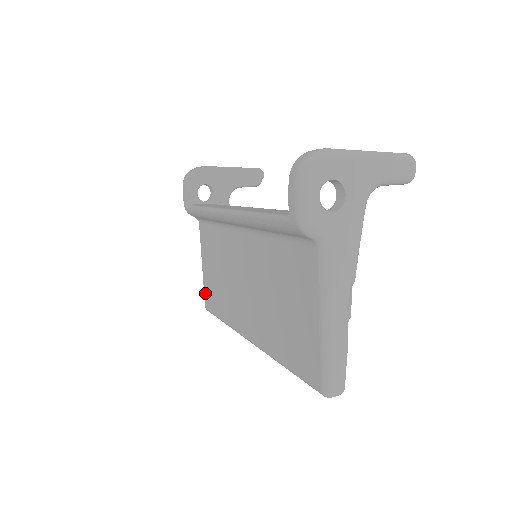
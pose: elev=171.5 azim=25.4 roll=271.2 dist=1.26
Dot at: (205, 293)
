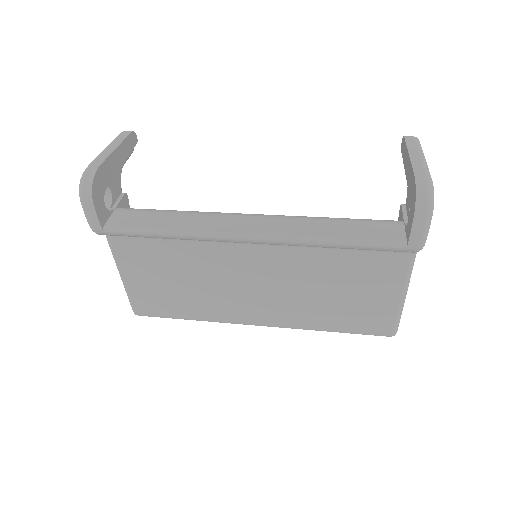
Dot at: (136, 303)
